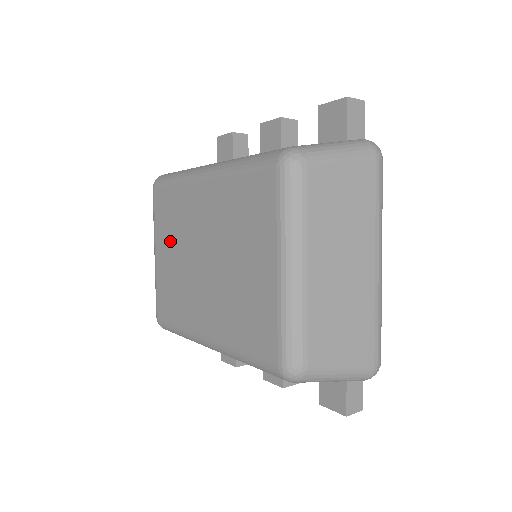
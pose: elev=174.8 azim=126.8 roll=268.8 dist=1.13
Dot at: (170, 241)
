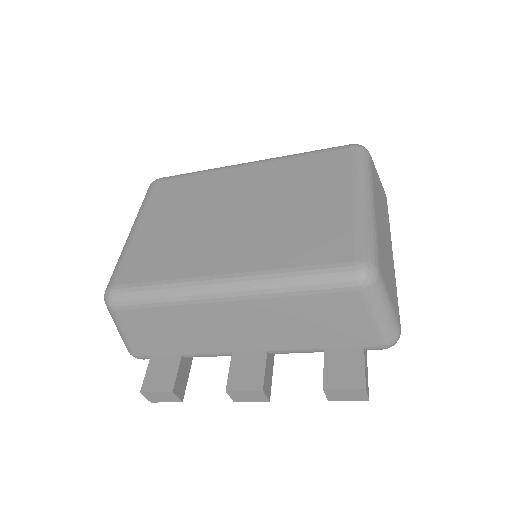
Dot at: (175, 212)
